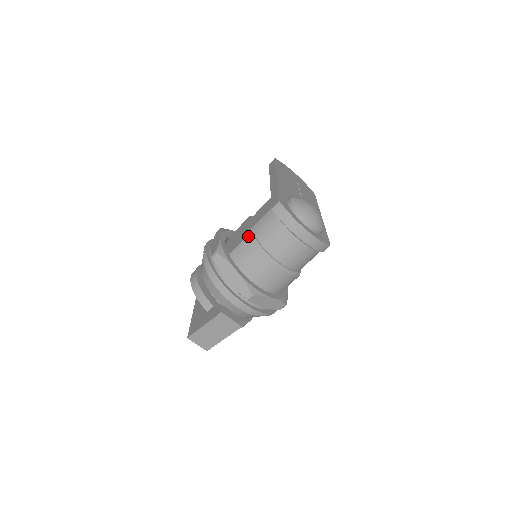
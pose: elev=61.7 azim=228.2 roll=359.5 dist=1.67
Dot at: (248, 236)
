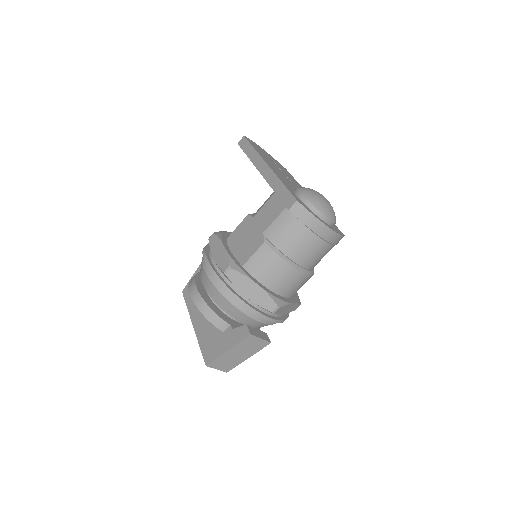
Dot at: (264, 243)
